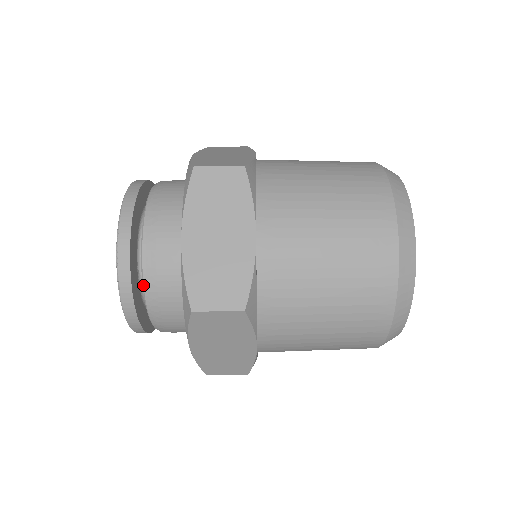
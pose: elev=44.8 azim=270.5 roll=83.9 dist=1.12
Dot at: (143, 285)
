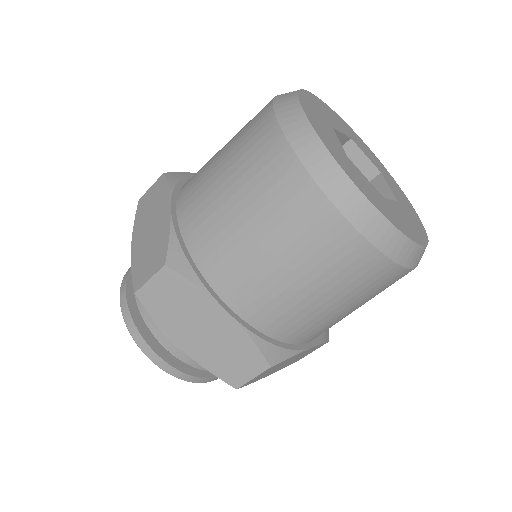
Dot at: occluded
